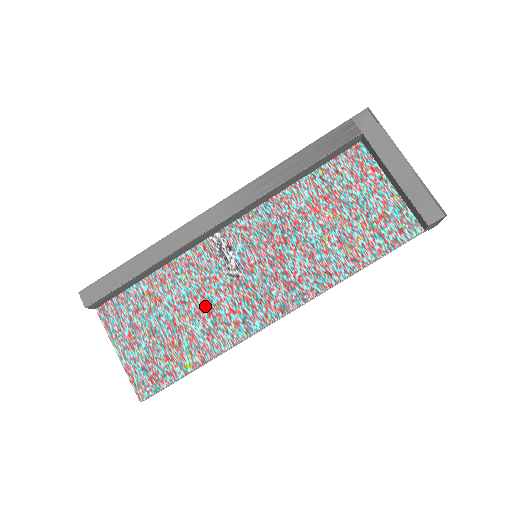
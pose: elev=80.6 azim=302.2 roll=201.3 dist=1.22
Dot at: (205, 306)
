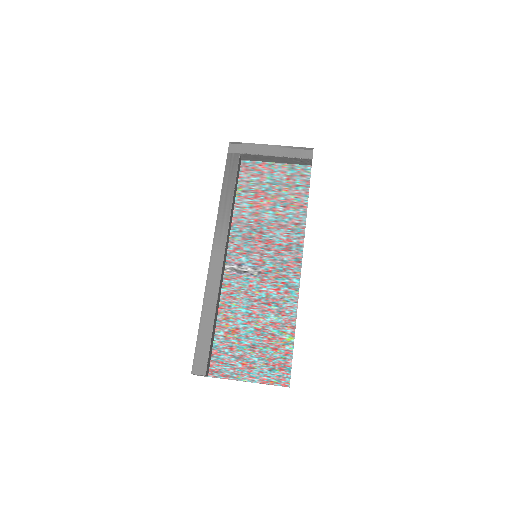
Dot at: (262, 303)
